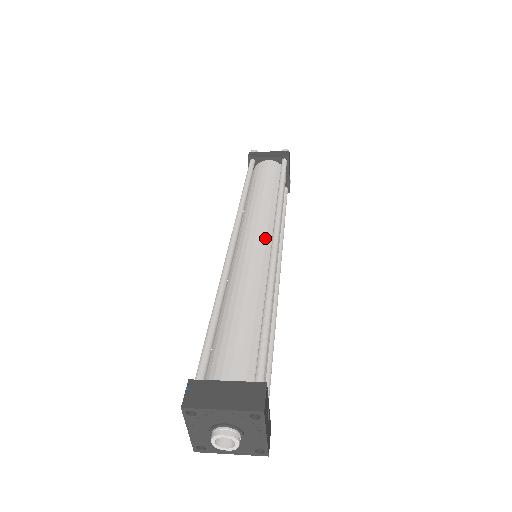
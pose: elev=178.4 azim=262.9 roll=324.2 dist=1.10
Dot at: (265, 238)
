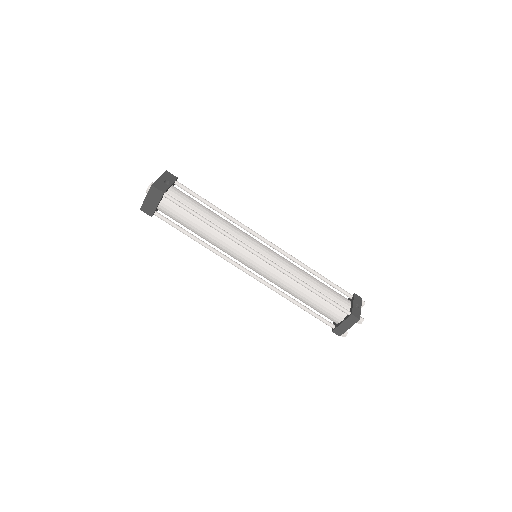
Dot at: occluded
